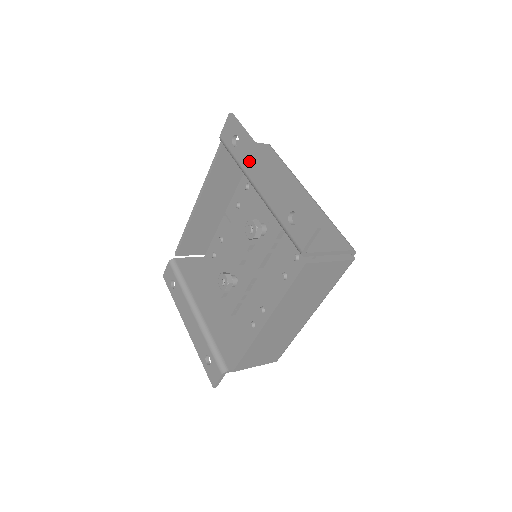
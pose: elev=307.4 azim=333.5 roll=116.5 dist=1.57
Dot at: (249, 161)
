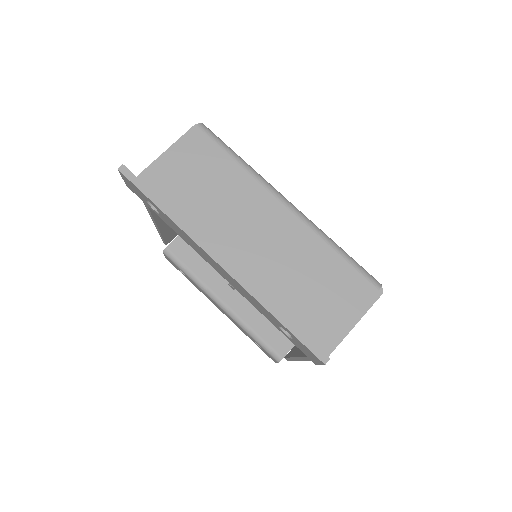
Dot at: (189, 242)
